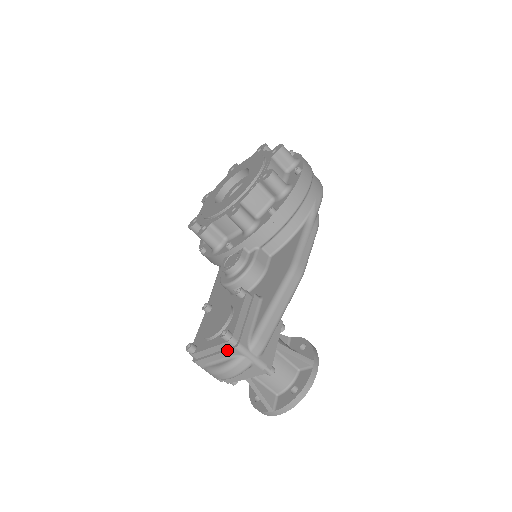
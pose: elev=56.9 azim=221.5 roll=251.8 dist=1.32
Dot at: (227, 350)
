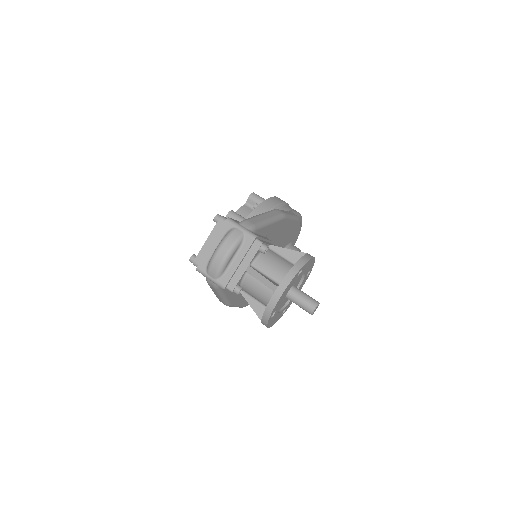
Dot at: (220, 228)
